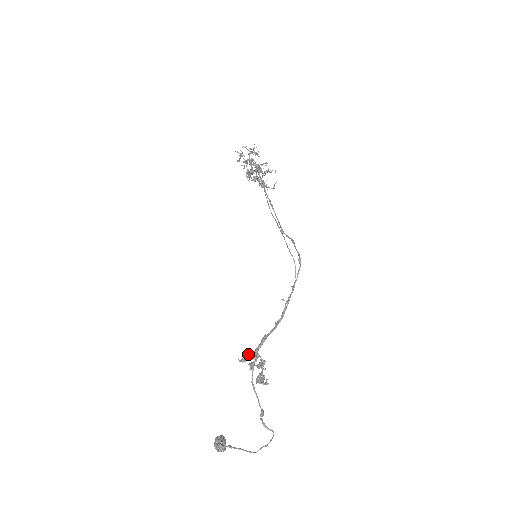
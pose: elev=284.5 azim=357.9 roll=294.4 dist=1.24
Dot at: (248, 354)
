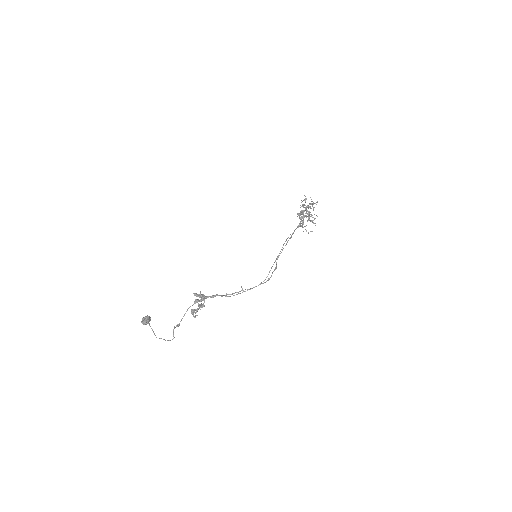
Dot at: (201, 295)
